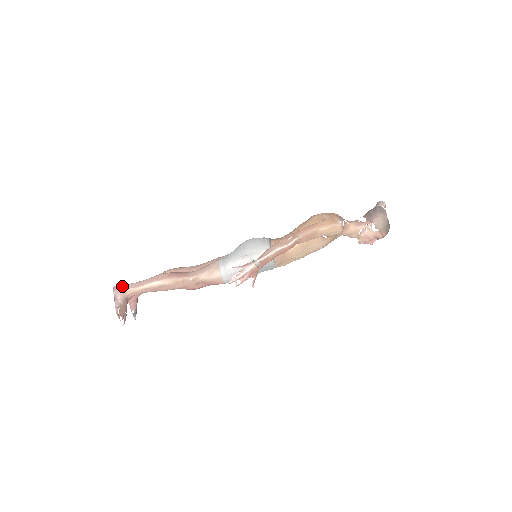
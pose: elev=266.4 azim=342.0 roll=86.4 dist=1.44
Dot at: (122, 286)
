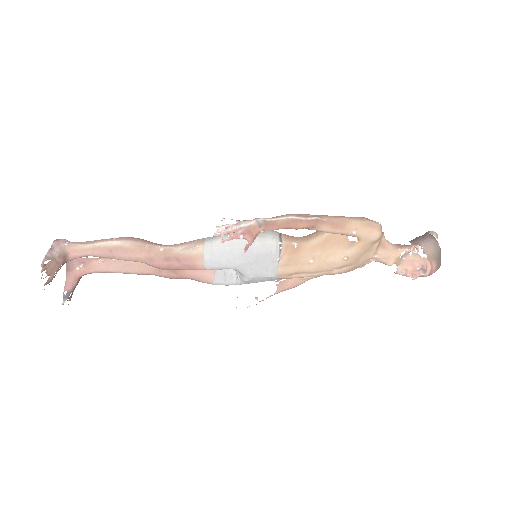
Dot at: (68, 241)
